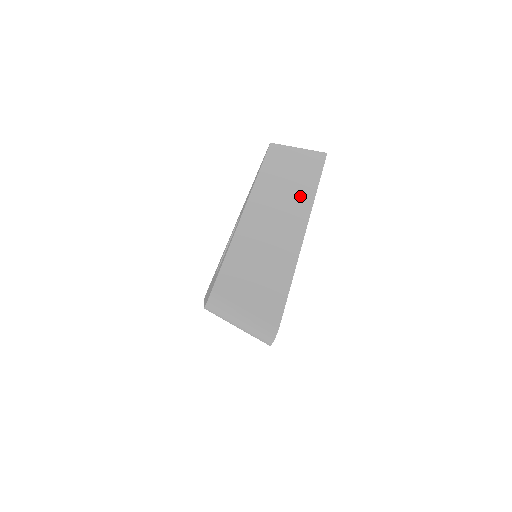
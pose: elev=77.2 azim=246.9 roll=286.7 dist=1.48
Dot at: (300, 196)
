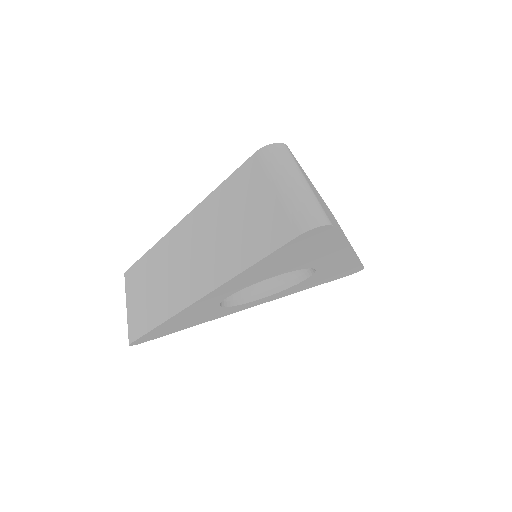
Dot at: (349, 244)
